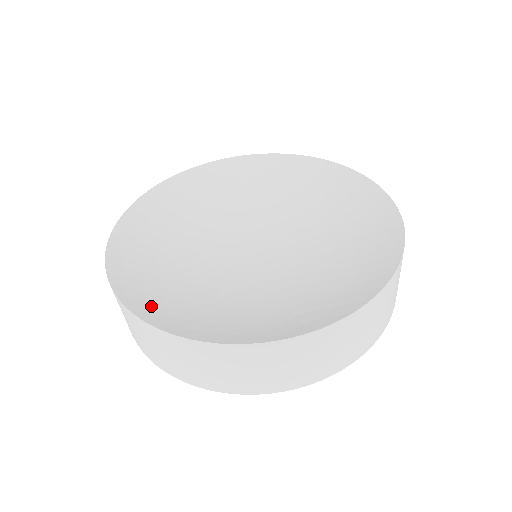
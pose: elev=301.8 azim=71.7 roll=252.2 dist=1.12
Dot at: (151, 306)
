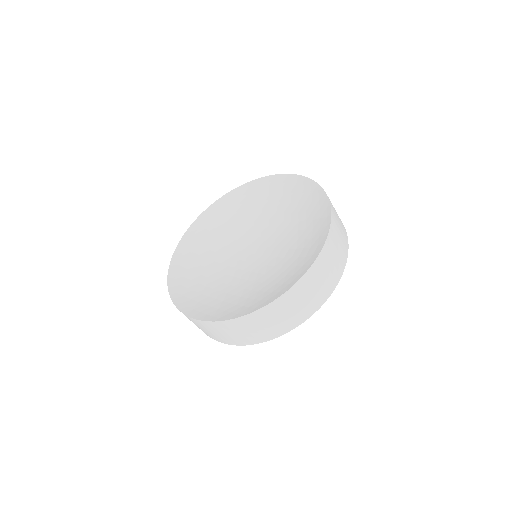
Dot at: (236, 311)
